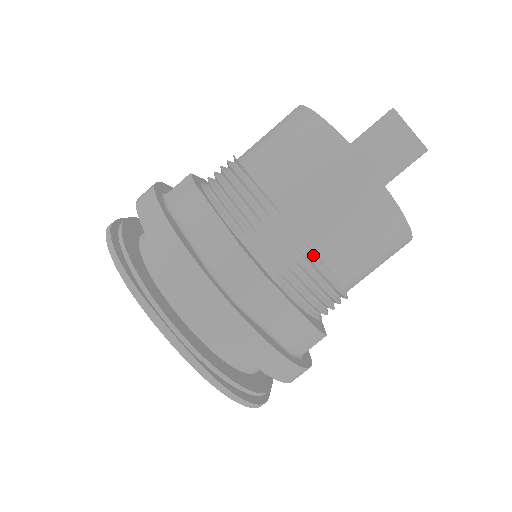
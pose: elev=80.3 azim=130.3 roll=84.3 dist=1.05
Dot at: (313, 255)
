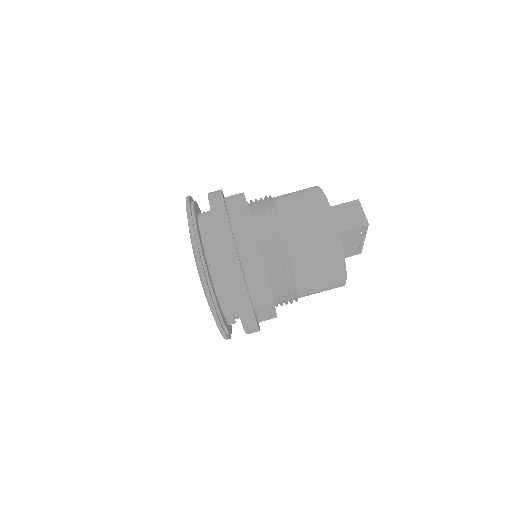
Dot at: (285, 241)
